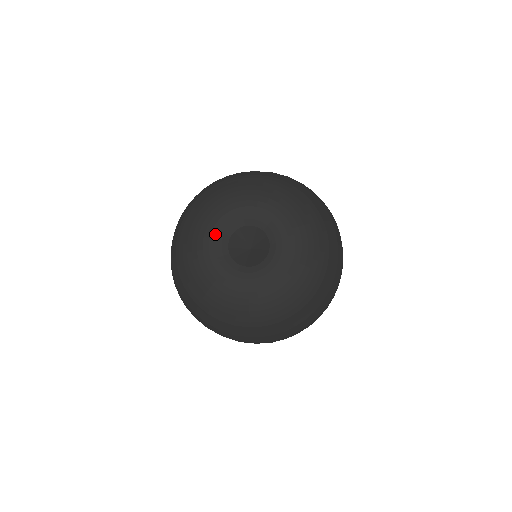
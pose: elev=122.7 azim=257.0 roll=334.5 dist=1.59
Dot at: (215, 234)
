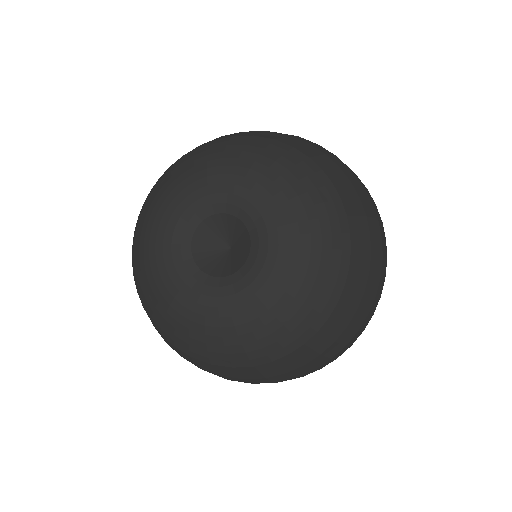
Dot at: (171, 229)
